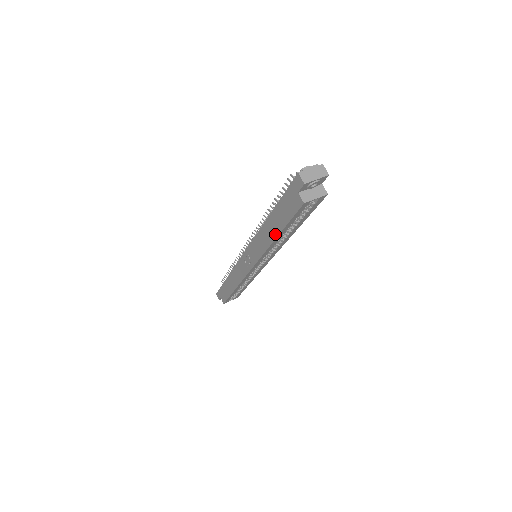
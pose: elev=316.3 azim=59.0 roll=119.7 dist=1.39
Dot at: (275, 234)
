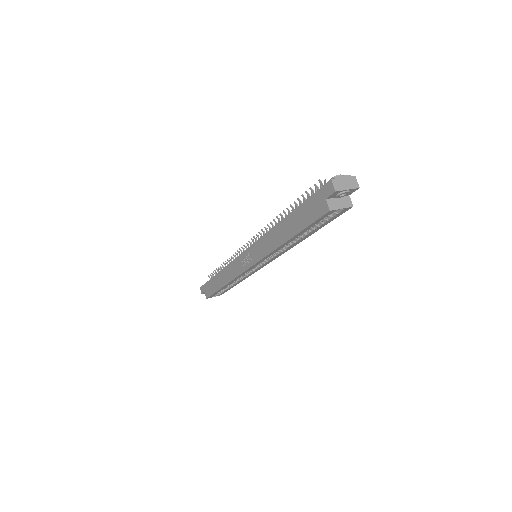
Dot at: (287, 237)
